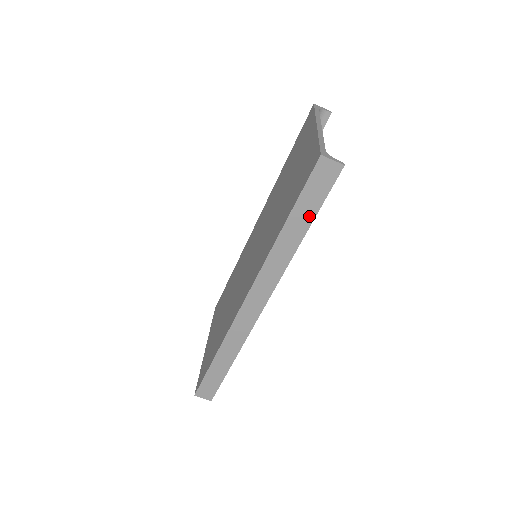
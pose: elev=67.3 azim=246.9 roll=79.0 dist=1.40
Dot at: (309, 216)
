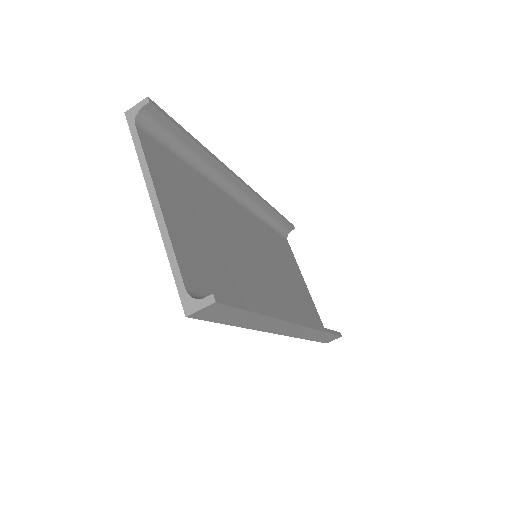
Dot at: (246, 315)
